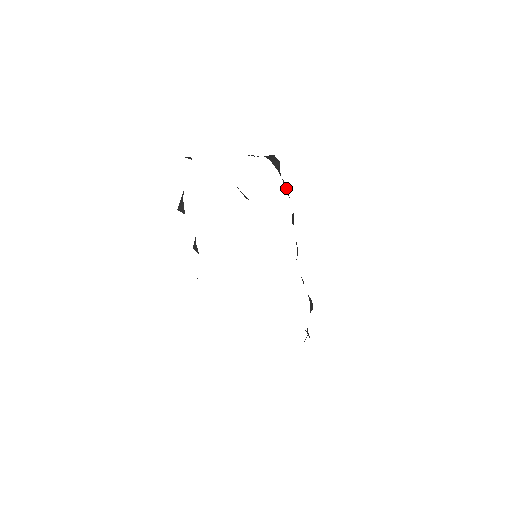
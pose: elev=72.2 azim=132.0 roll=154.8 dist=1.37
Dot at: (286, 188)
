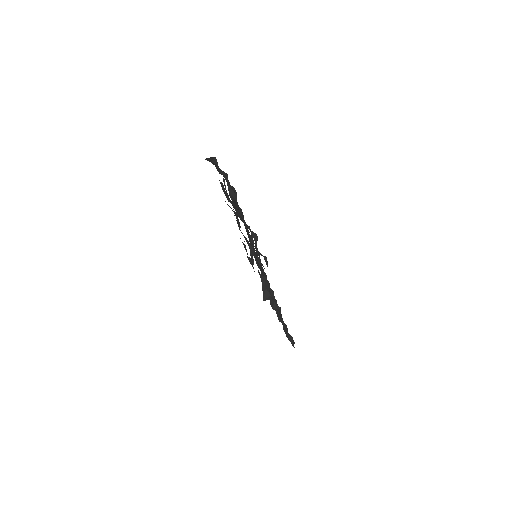
Dot at: (221, 172)
